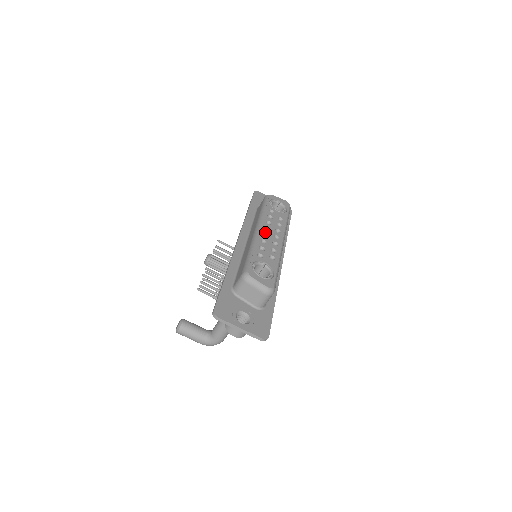
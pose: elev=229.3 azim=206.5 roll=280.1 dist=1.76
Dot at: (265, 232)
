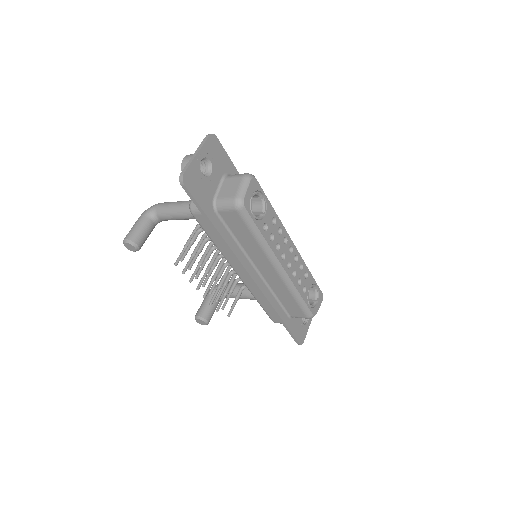
Dot at: occluded
